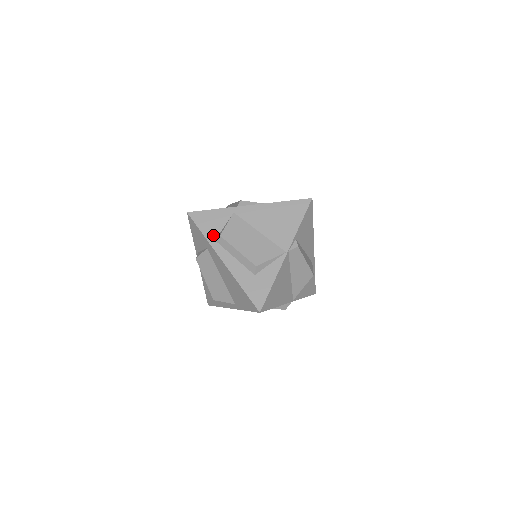
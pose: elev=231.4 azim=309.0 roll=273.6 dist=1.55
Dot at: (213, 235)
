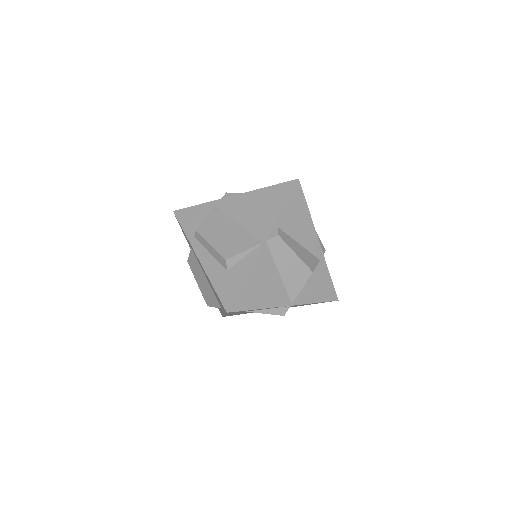
Dot at: (193, 231)
